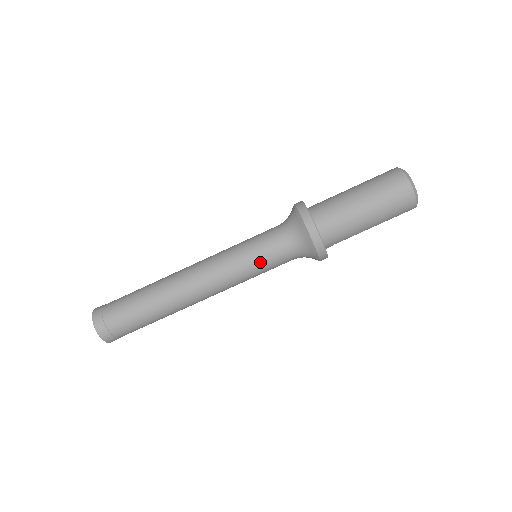
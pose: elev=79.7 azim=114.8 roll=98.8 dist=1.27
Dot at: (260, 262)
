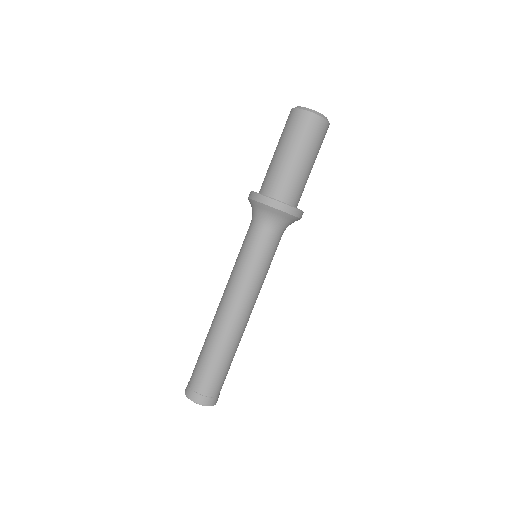
Dot at: (269, 260)
